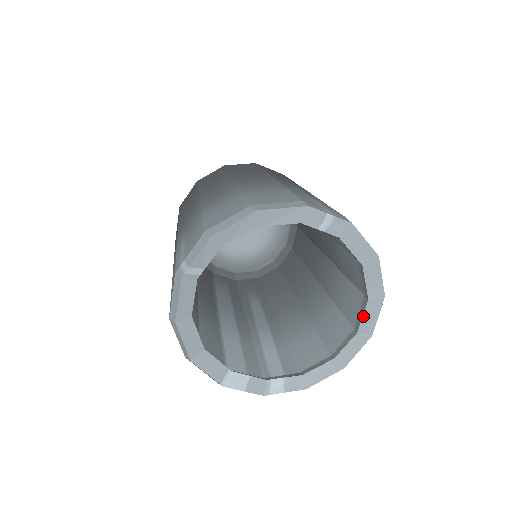
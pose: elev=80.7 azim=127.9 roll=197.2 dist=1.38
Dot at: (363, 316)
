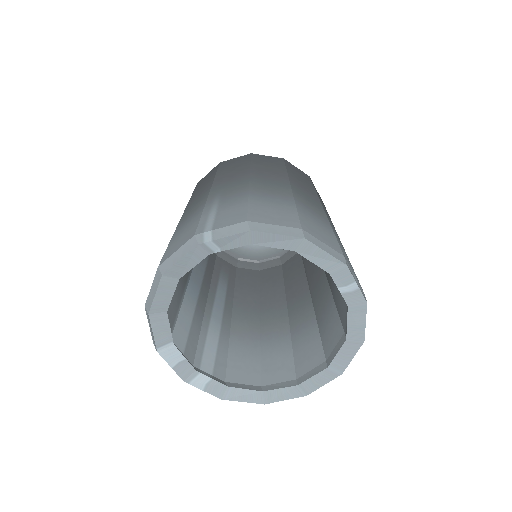
Dot at: (313, 376)
